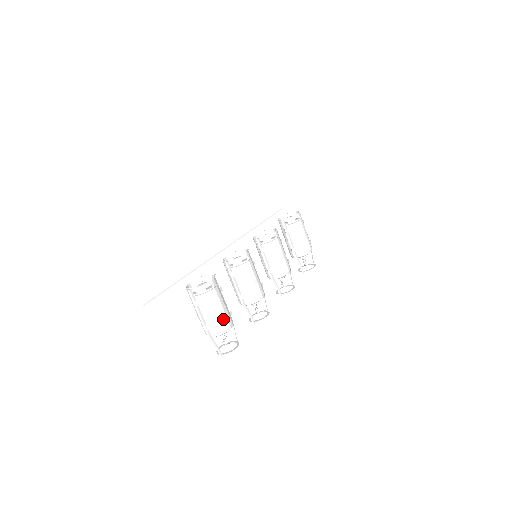
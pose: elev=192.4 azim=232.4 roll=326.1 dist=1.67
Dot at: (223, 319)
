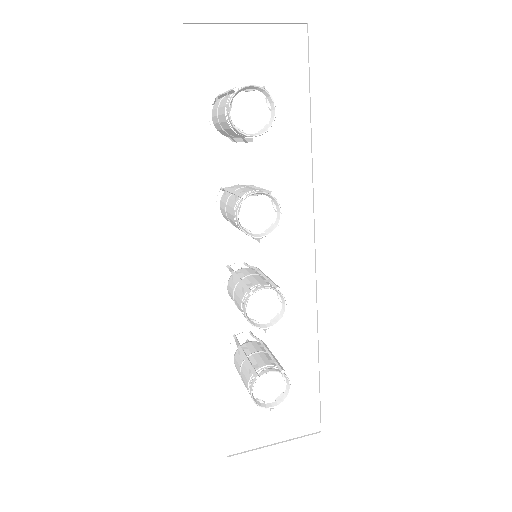
Dot at: occluded
